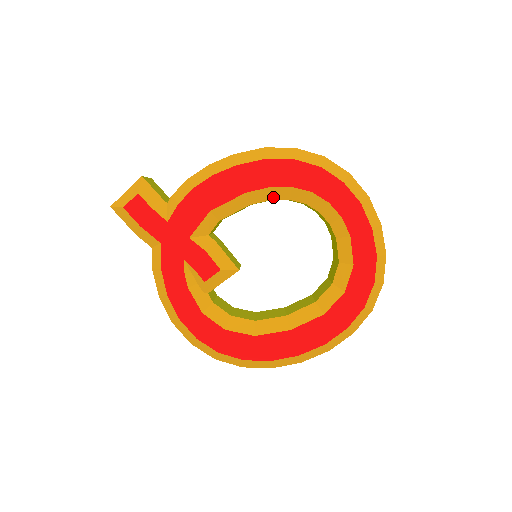
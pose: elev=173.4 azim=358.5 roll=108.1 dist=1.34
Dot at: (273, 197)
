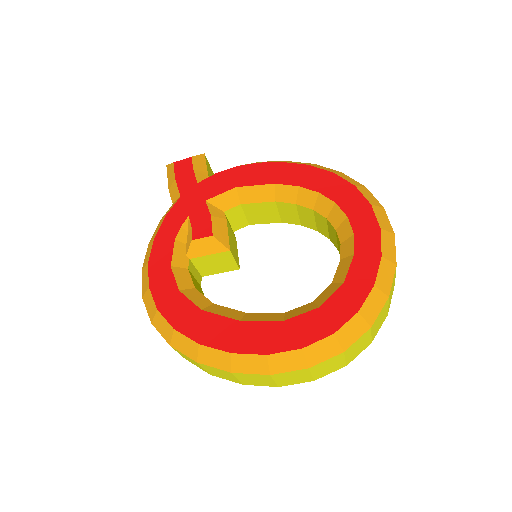
Dot at: (299, 201)
